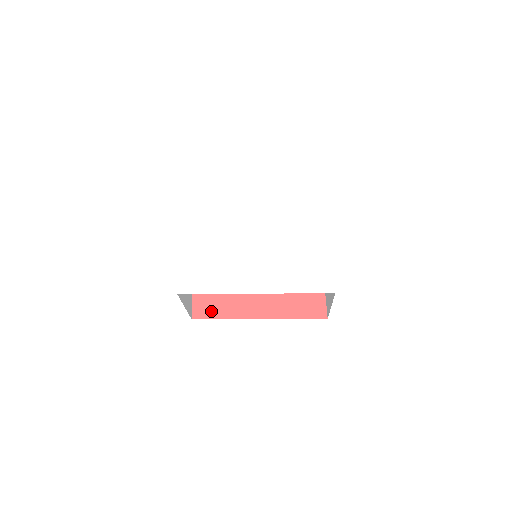
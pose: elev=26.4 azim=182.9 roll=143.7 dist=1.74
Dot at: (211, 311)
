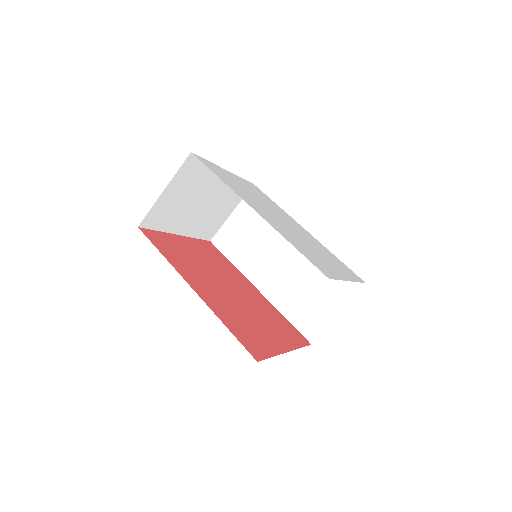
Dot at: (160, 245)
